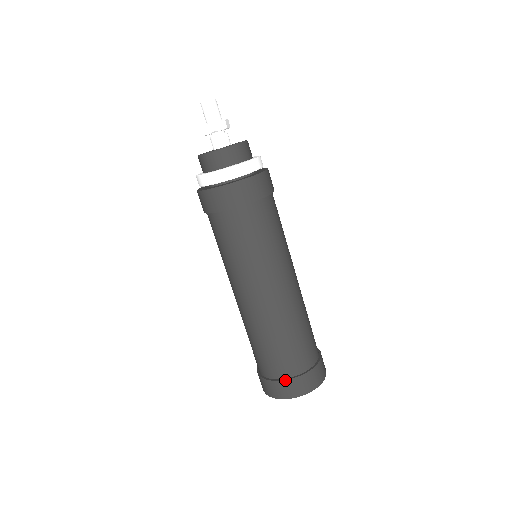
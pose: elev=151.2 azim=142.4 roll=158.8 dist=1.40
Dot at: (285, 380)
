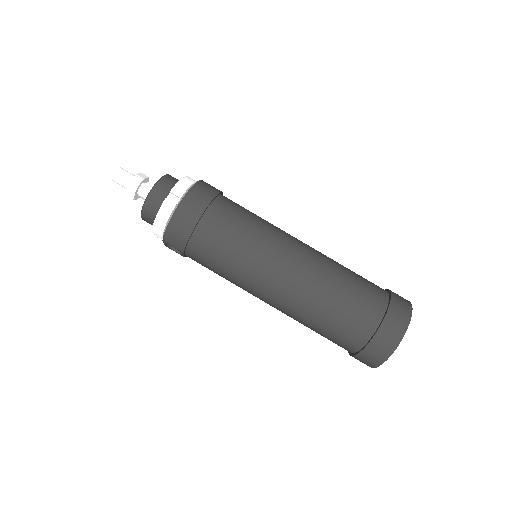
Dot at: (390, 303)
